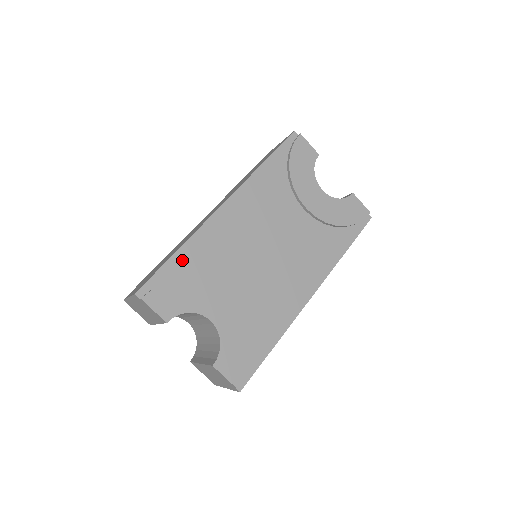
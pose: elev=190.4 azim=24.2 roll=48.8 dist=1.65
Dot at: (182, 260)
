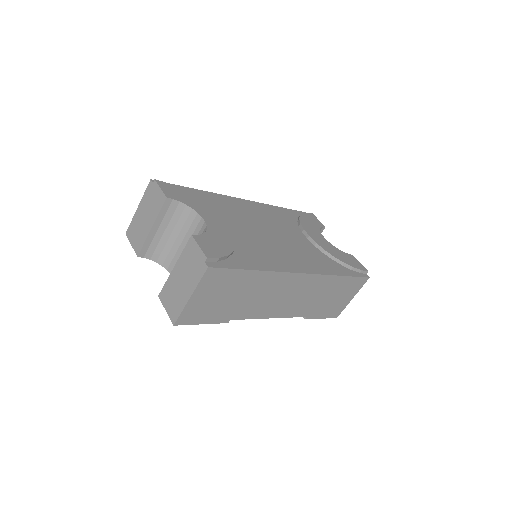
Dot at: (197, 193)
